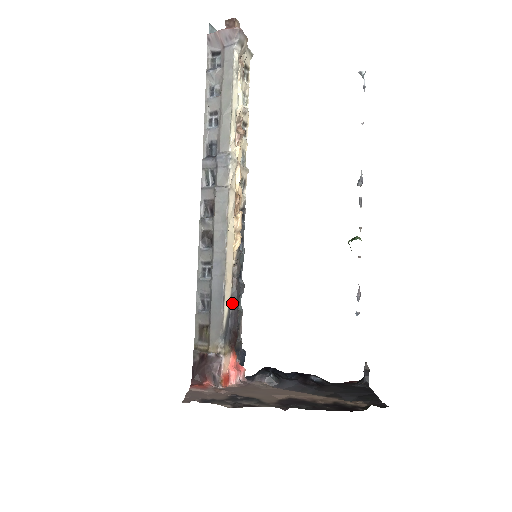
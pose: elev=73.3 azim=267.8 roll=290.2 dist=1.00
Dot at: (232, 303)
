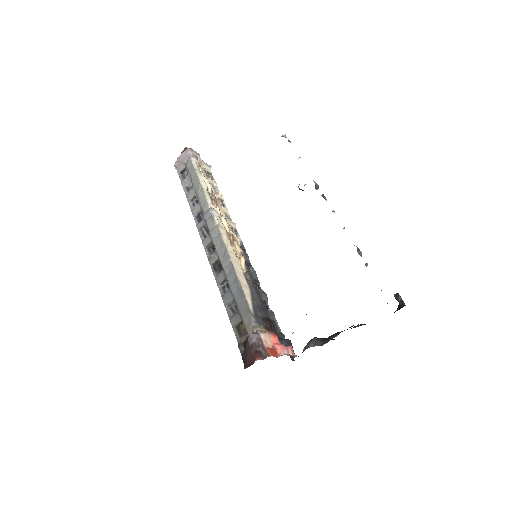
Dot at: (254, 298)
